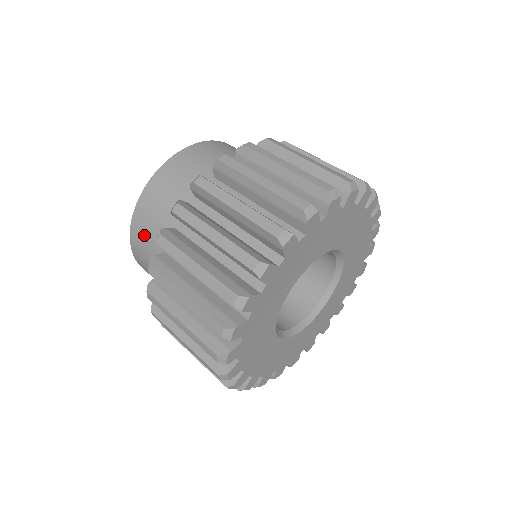
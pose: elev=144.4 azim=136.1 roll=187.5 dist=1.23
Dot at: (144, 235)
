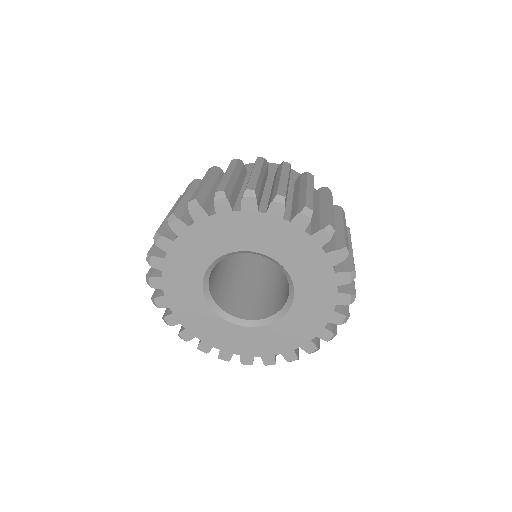
Dot at: occluded
